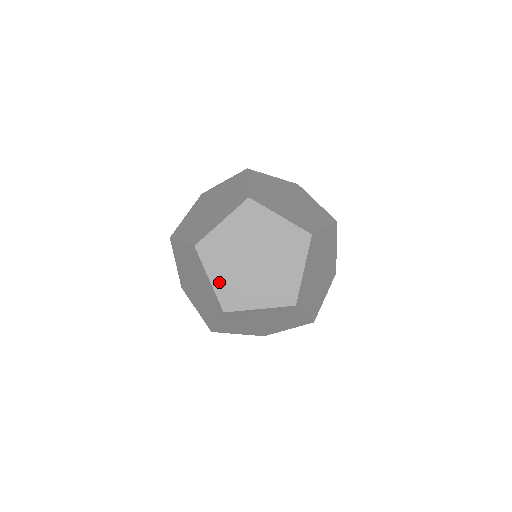
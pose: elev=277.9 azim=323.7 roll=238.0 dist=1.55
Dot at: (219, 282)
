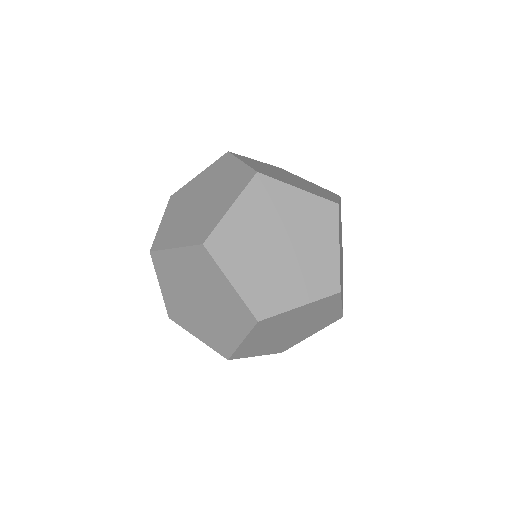
Dot at: (252, 165)
